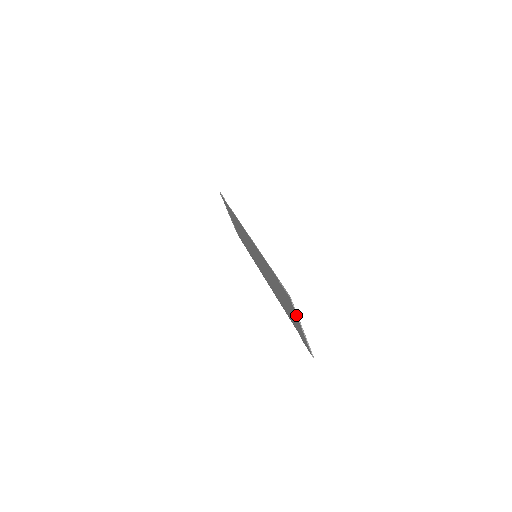
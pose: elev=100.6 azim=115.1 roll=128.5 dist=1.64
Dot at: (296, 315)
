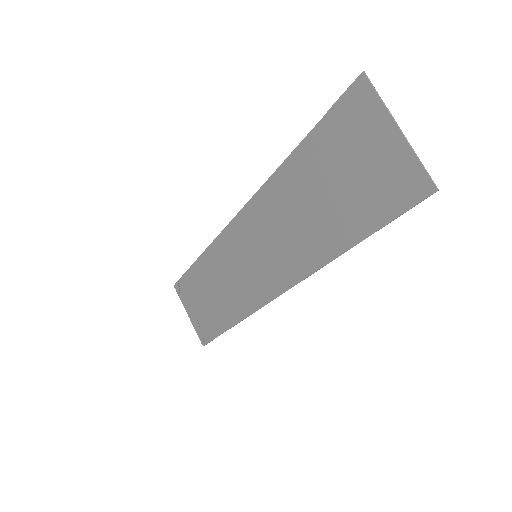
Dot at: (381, 104)
